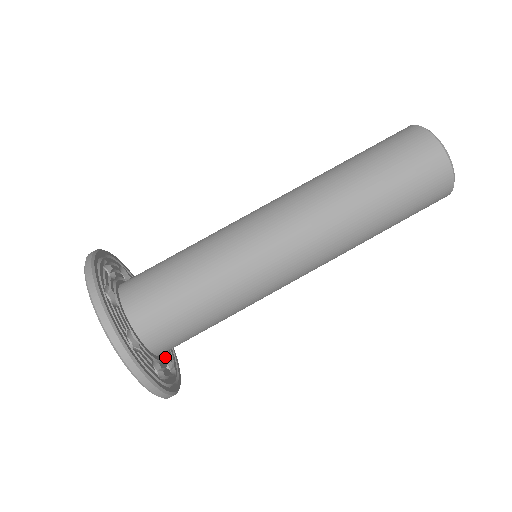
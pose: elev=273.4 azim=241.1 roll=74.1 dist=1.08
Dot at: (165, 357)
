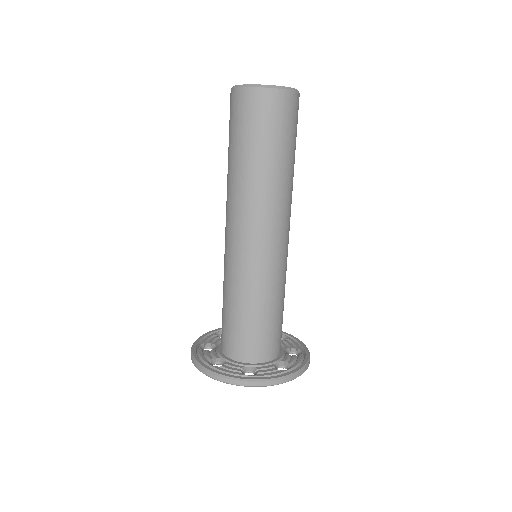
Dot at: occluded
